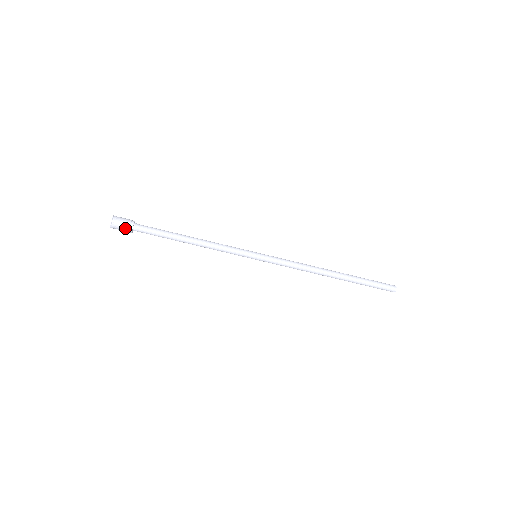
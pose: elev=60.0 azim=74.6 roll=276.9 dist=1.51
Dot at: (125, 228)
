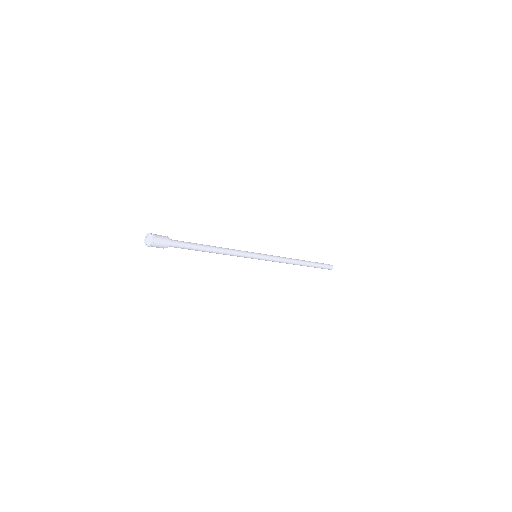
Dot at: (159, 247)
